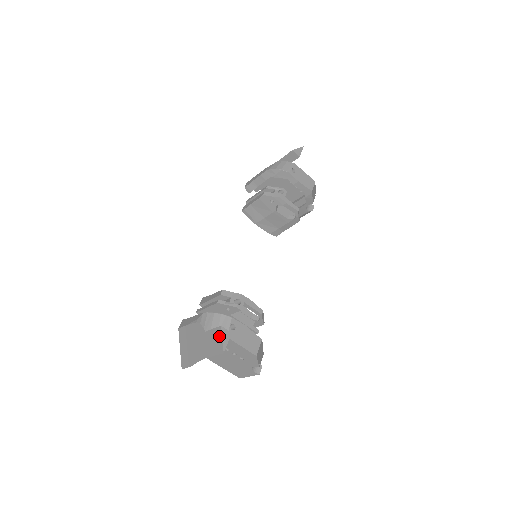
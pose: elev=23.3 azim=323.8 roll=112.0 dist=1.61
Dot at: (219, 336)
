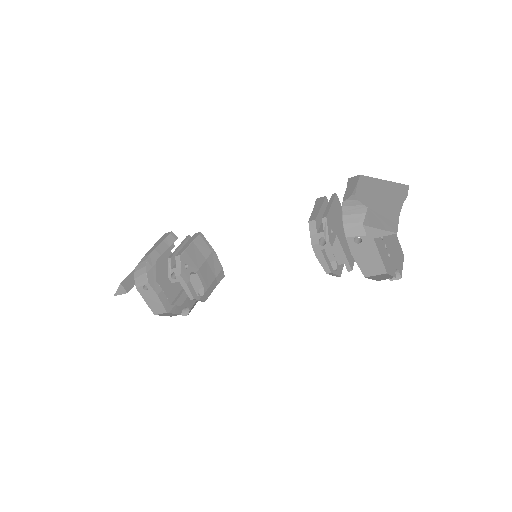
Dot at: occluded
